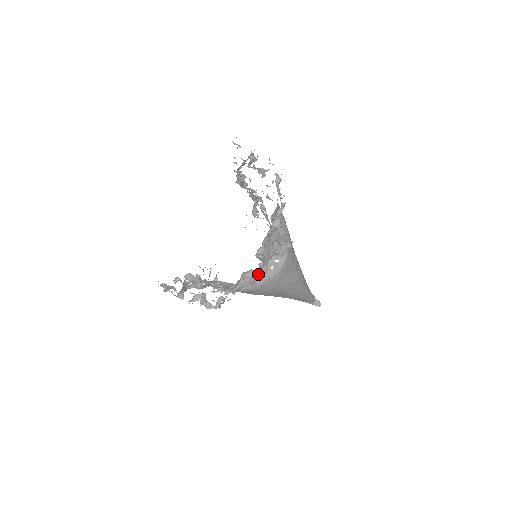
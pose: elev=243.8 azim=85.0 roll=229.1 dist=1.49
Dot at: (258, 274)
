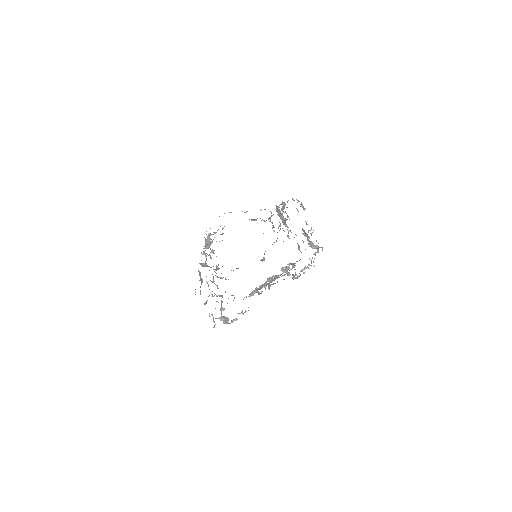
Dot at: (261, 293)
